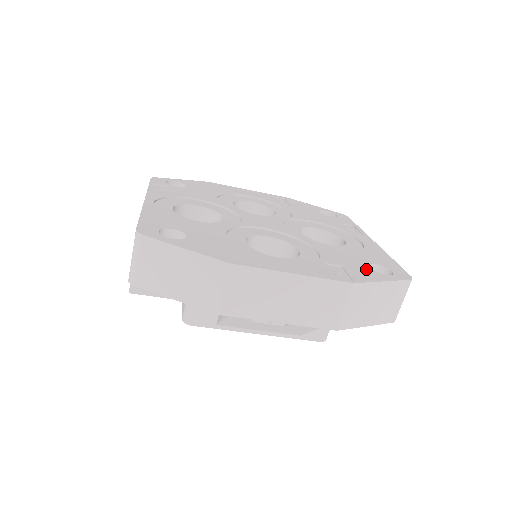
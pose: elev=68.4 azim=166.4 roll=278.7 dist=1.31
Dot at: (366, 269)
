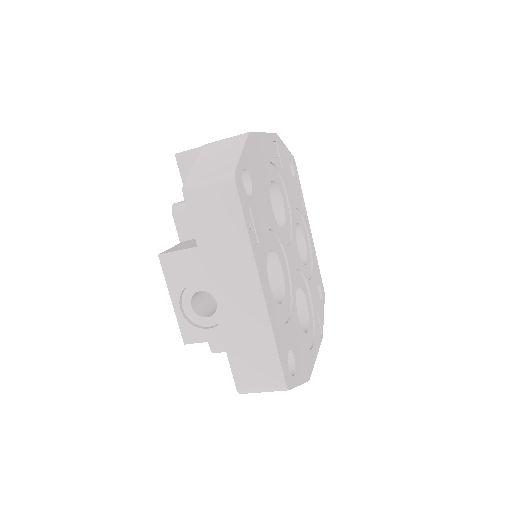
Dot at: (320, 303)
